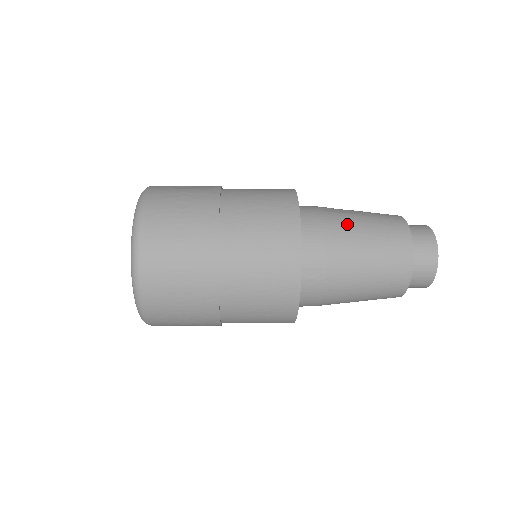
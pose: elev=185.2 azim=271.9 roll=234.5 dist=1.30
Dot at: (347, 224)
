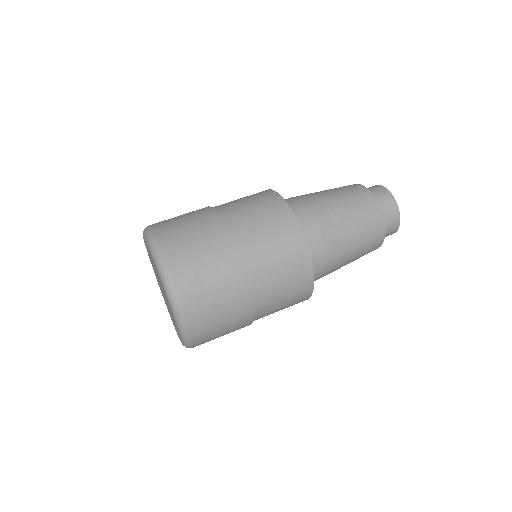
Dot at: (342, 251)
